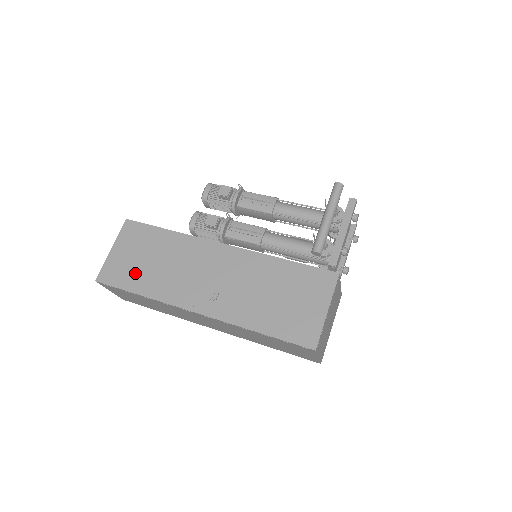
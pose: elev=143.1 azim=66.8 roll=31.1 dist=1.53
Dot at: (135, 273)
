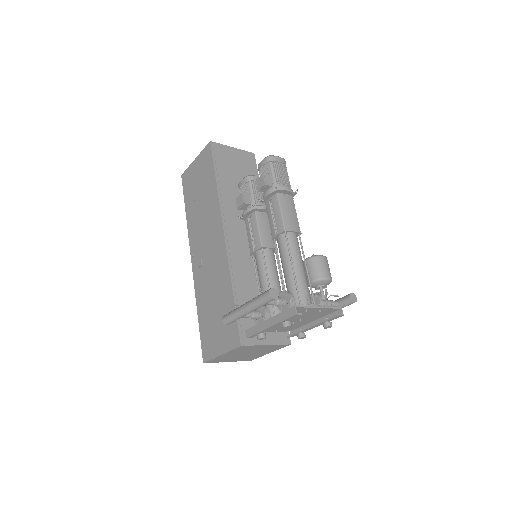
Dot at: (192, 194)
